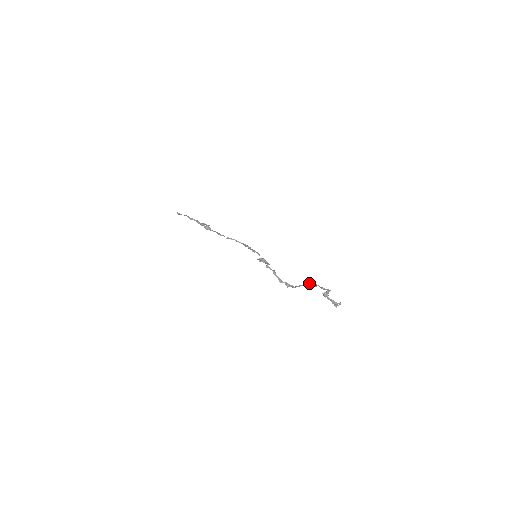
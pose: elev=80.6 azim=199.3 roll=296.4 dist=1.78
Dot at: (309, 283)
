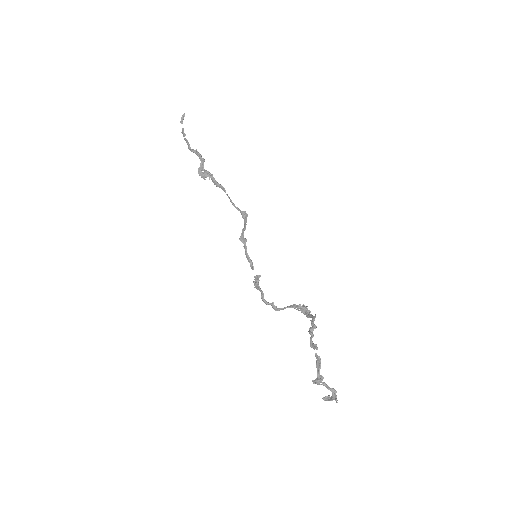
Dot at: (310, 332)
